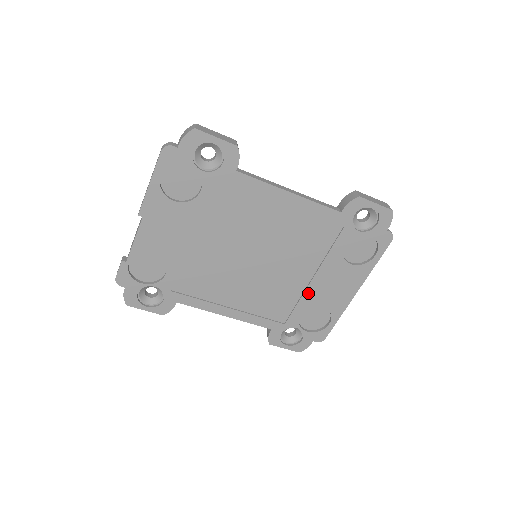
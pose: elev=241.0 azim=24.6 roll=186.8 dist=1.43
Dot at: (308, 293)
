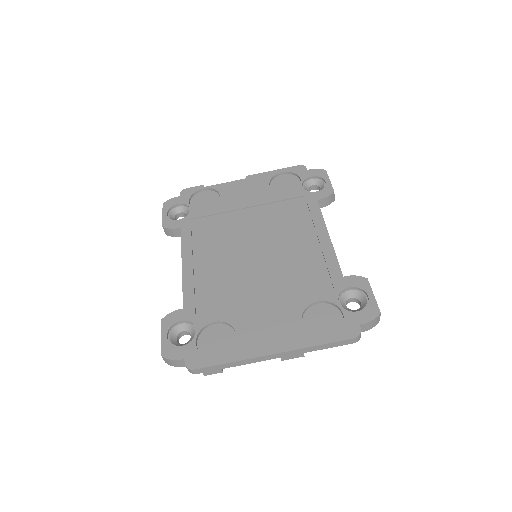
Dot at: (245, 310)
